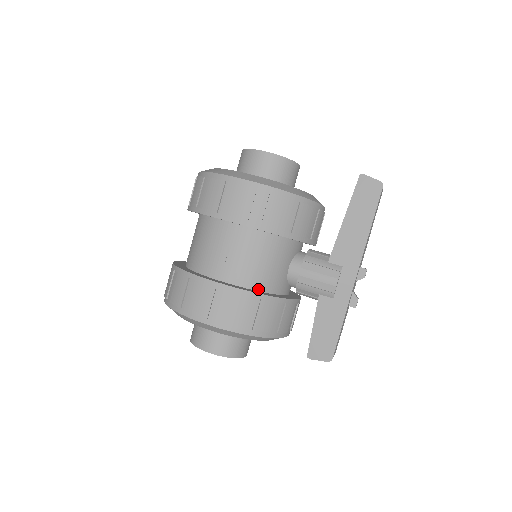
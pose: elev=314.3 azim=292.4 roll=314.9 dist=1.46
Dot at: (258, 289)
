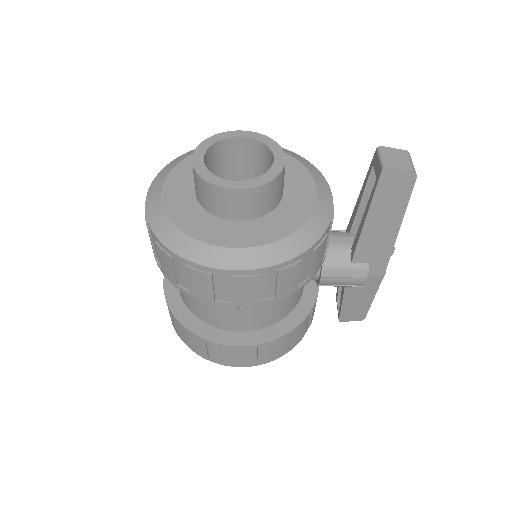
Dot at: (282, 318)
